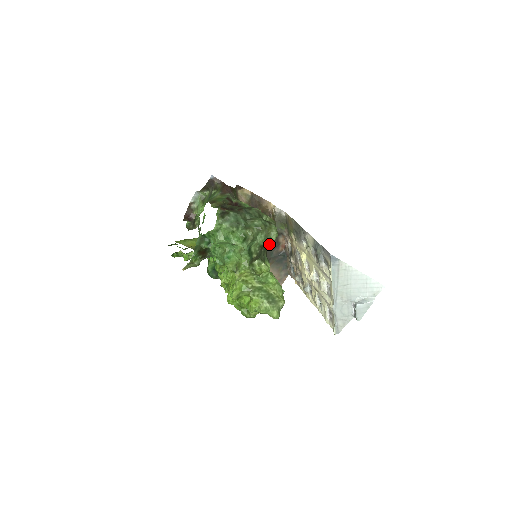
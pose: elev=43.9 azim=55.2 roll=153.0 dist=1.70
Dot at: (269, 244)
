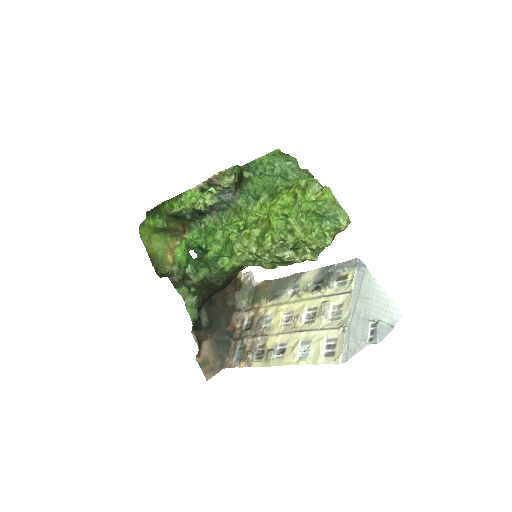
Dot at: (222, 312)
